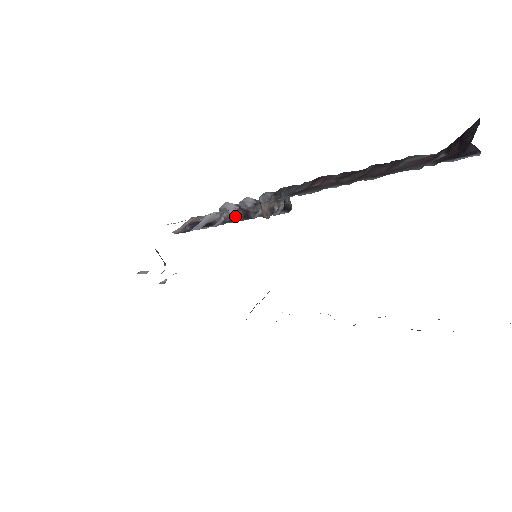
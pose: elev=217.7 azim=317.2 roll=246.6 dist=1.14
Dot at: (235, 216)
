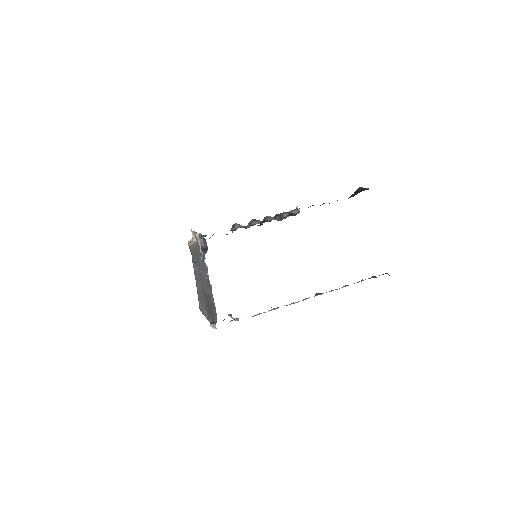
Dot at: (251, 225)
